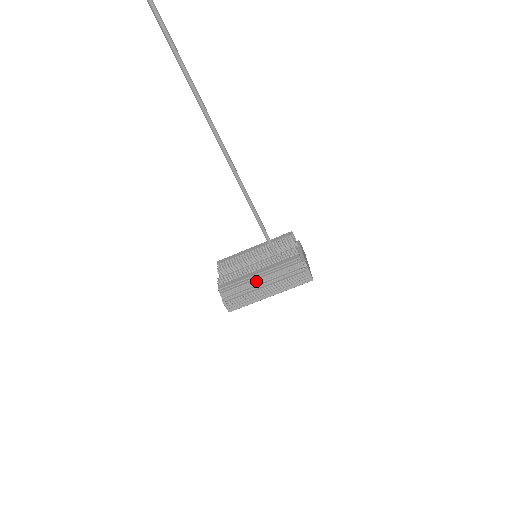
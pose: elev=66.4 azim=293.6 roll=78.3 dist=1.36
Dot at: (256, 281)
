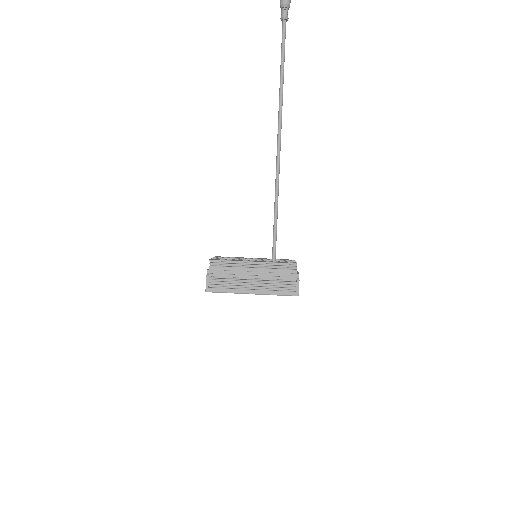
Dot at: (248, 269)
